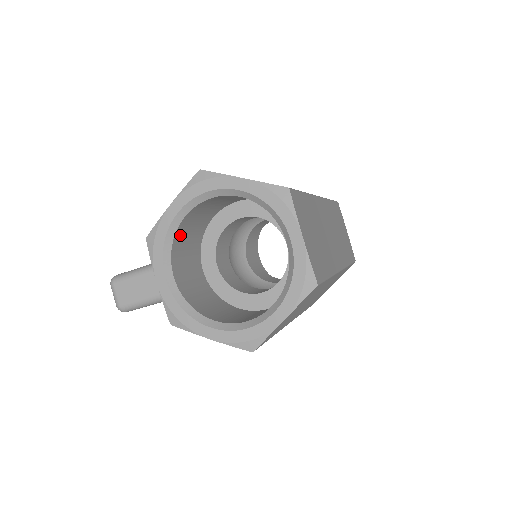
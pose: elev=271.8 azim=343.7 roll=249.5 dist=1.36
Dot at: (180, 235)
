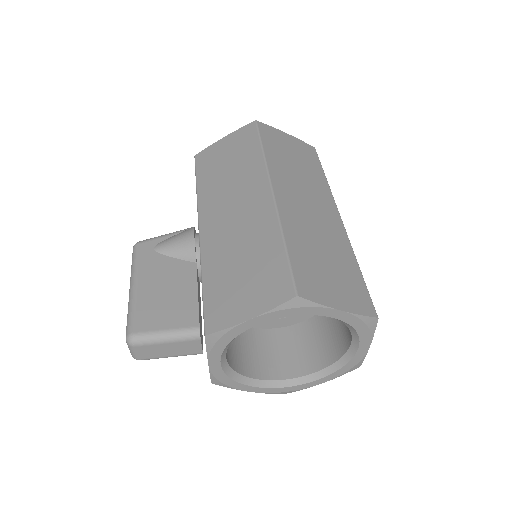
Dot at: occluded
